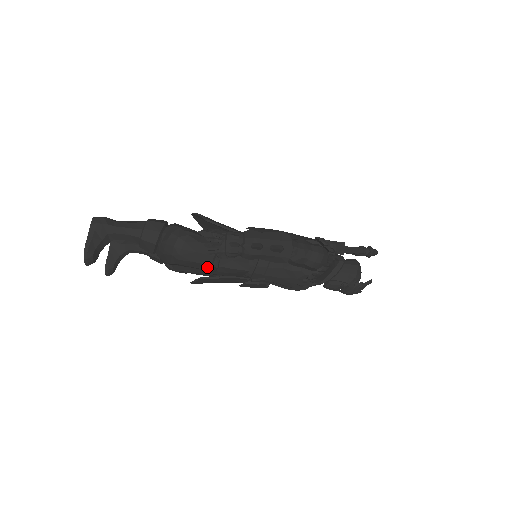
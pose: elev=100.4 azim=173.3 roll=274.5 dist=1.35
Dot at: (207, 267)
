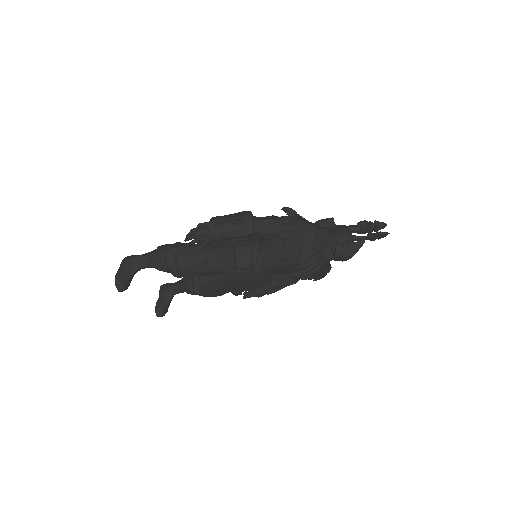
Dot at: (204, 268)
